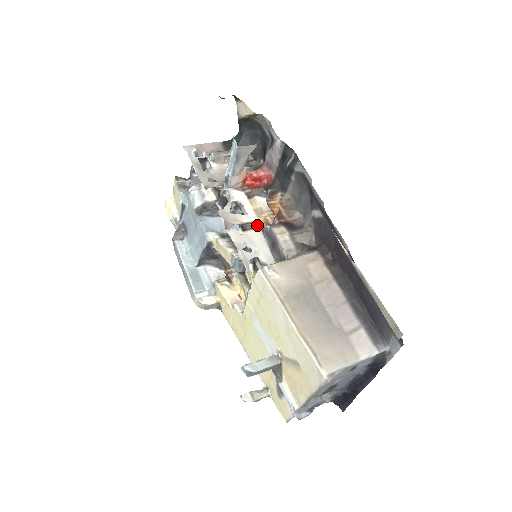
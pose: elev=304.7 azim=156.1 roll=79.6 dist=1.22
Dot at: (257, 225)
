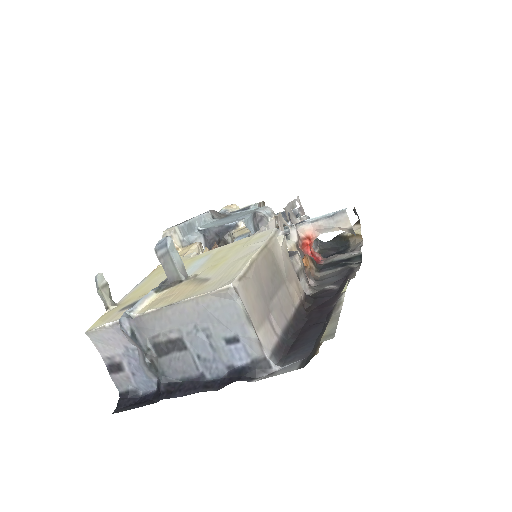
Dot at: occluded
